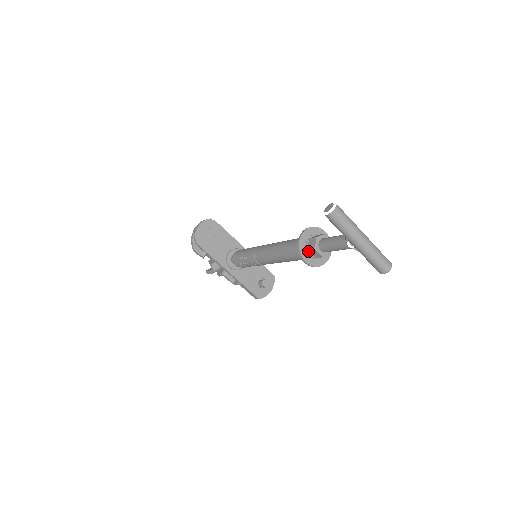
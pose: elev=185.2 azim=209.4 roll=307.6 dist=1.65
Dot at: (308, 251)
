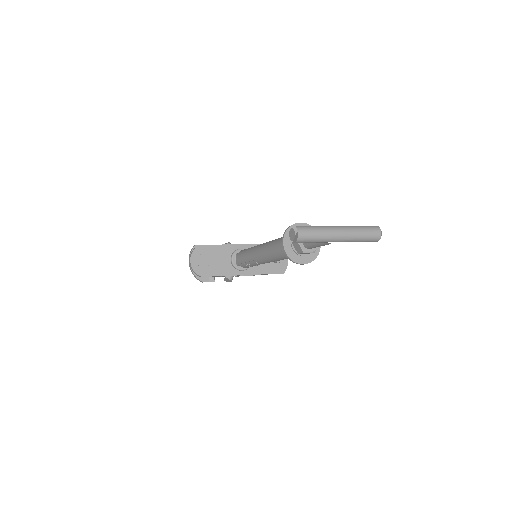
Dot at: (299, 254)
